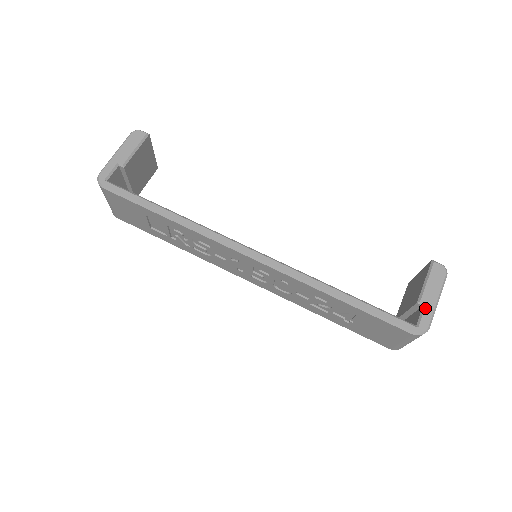
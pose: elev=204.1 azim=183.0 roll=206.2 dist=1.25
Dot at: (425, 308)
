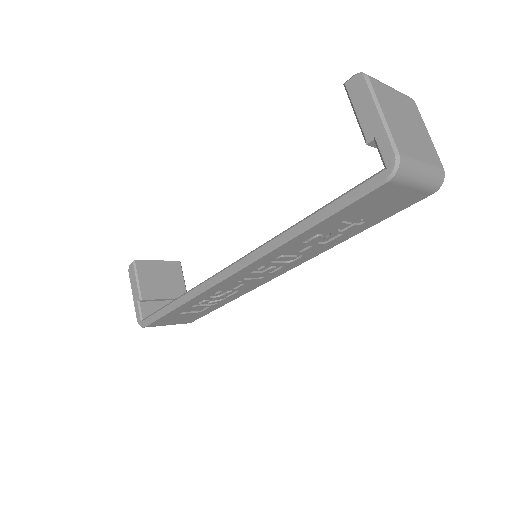
Dot at: (375, 140)
